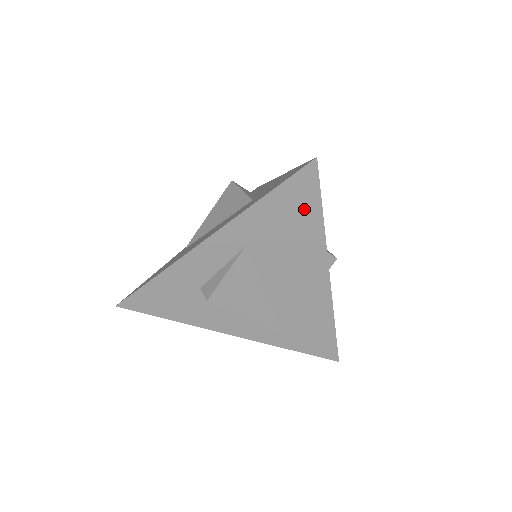
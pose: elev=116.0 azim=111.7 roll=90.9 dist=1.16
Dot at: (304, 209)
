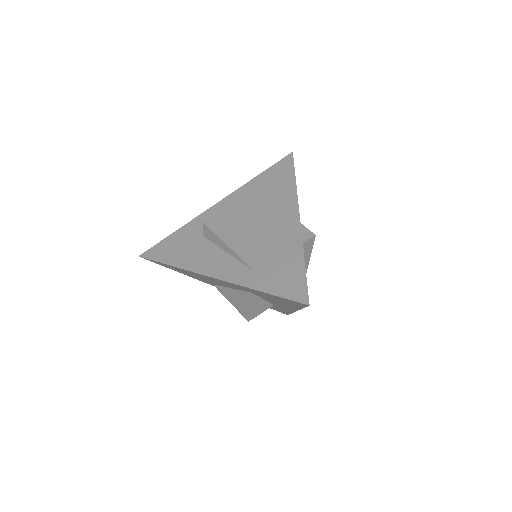
Dot at: (284, 177)
